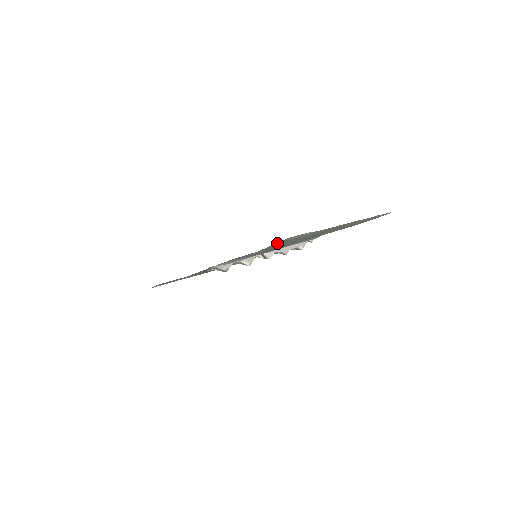
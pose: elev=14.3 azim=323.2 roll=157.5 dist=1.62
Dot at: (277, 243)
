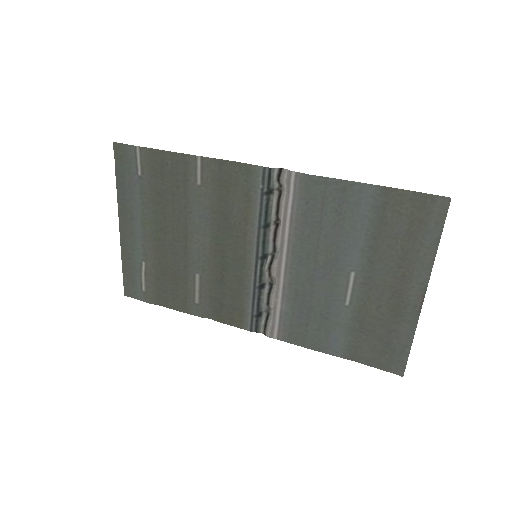
Dot at: (386, 369)
